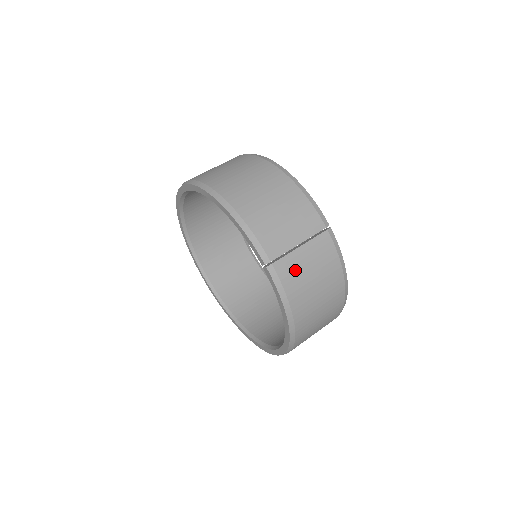
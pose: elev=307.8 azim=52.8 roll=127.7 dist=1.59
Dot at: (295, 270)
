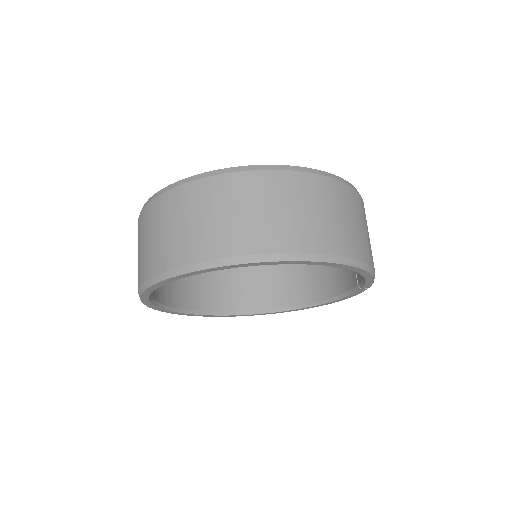
Dot at: occluded
